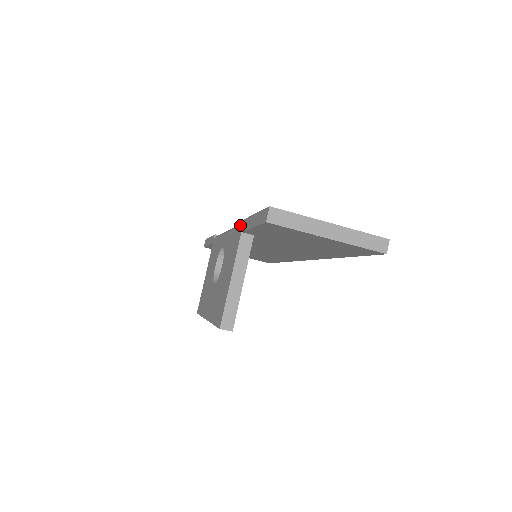
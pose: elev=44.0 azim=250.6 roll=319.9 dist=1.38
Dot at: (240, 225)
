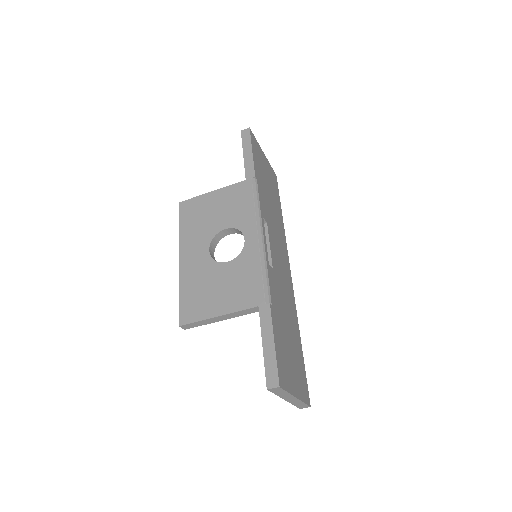
Dot at: (265, 293)
